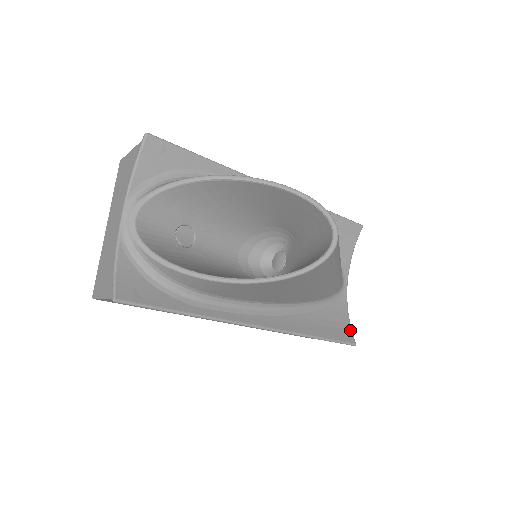
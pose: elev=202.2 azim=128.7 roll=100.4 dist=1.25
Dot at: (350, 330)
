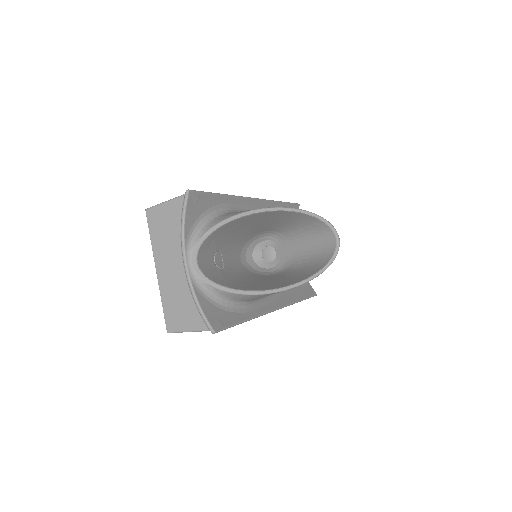
Dot at: (310, 285)
